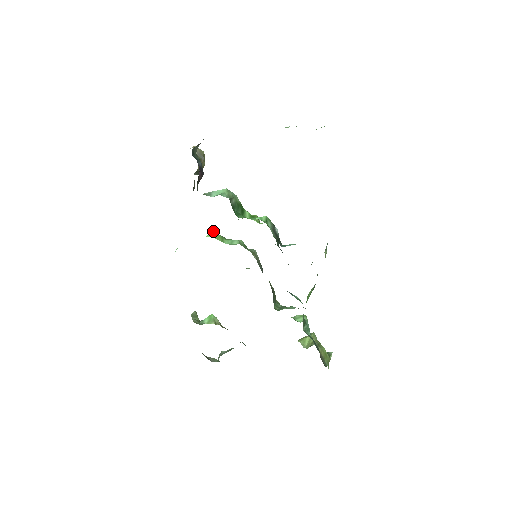
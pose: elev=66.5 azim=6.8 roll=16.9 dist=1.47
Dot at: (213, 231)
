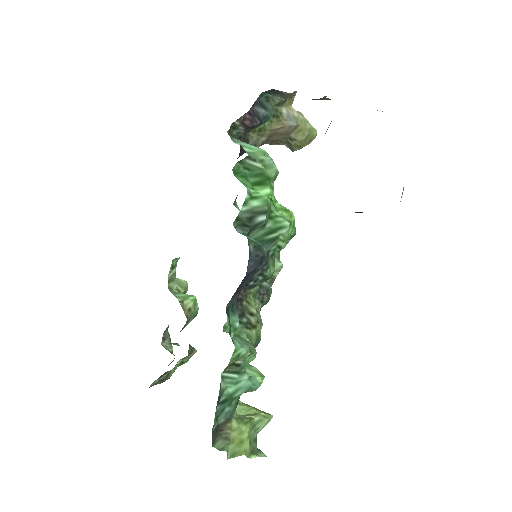
Dot at: occluded
